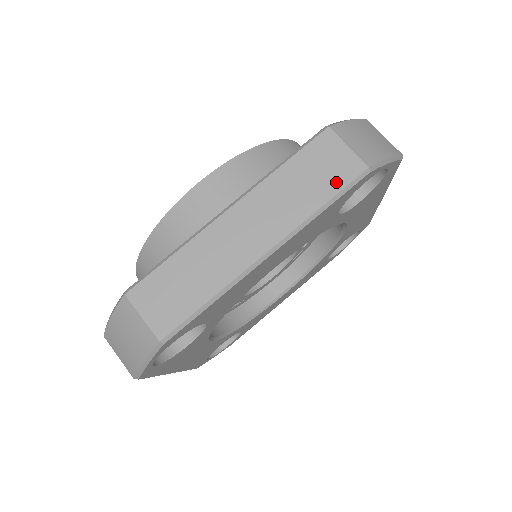
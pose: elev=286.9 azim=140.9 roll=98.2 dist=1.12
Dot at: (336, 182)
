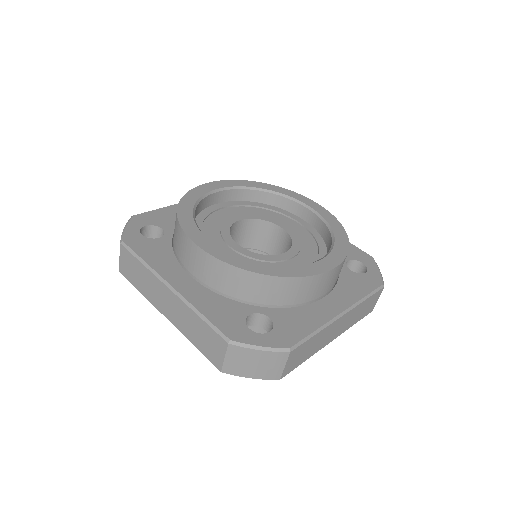
Dot at: (207, 352)
